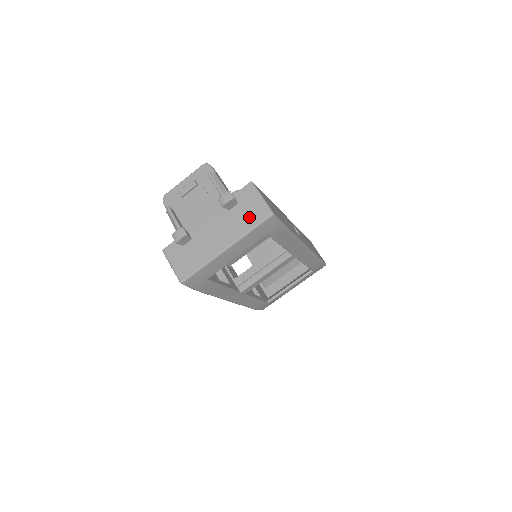
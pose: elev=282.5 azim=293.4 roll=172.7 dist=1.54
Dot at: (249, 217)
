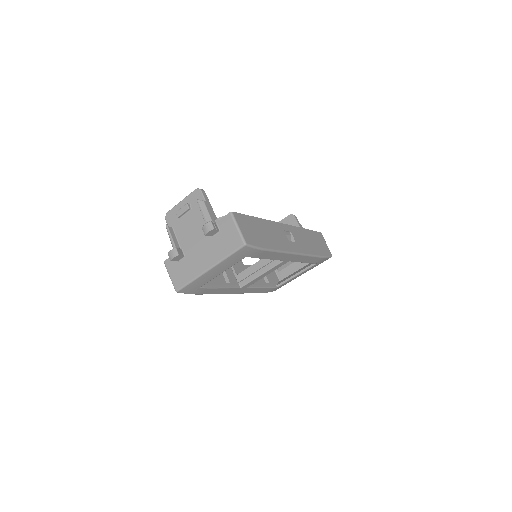
Dot at: (227, 244)
